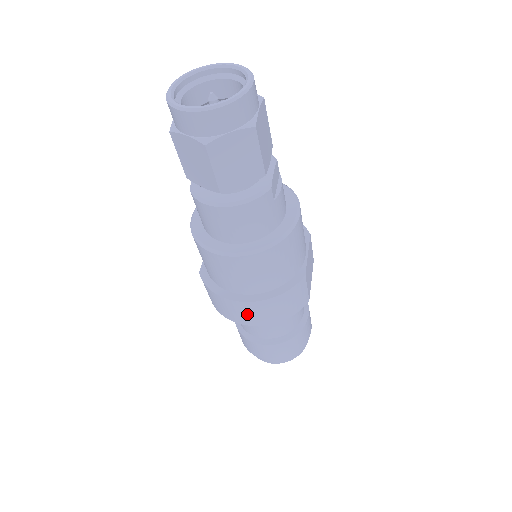
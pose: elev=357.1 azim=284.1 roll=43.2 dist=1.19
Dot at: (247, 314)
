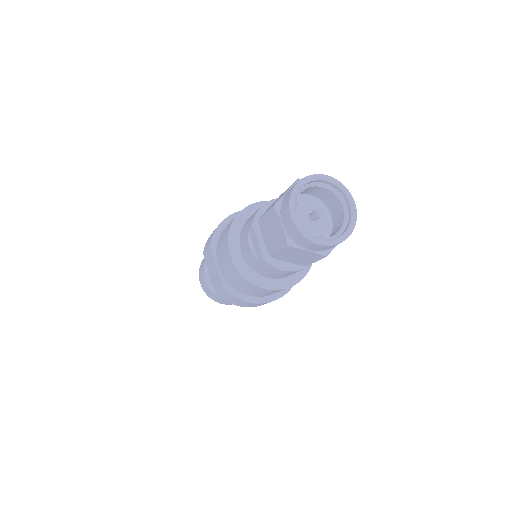
Dot at: occluded
